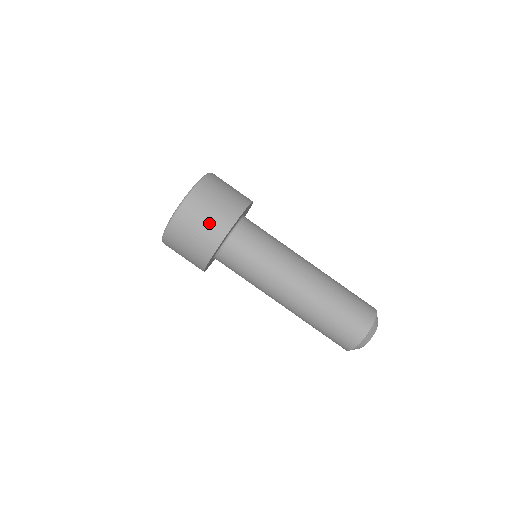
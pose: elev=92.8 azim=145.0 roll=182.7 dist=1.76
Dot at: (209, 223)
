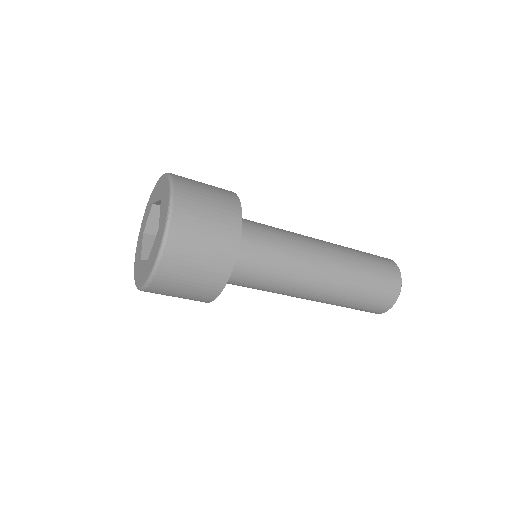
Dot at: (203, 272)
